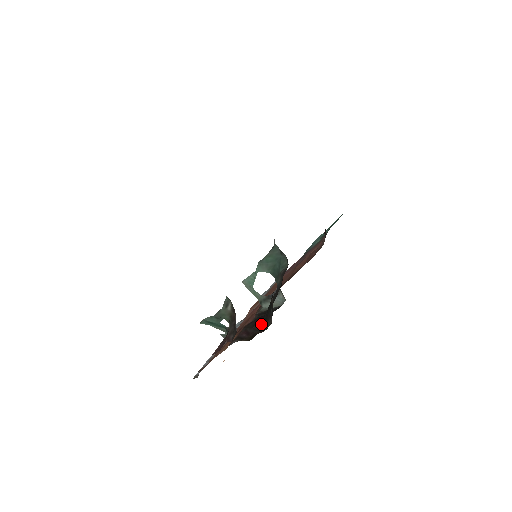
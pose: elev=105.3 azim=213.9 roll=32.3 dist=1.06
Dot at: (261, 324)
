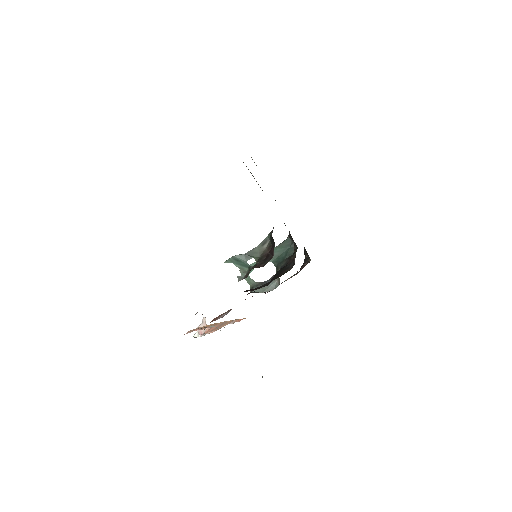
Dot at: (269, 283)
